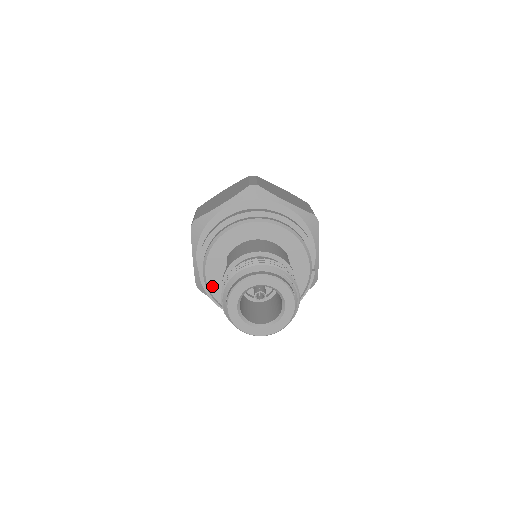
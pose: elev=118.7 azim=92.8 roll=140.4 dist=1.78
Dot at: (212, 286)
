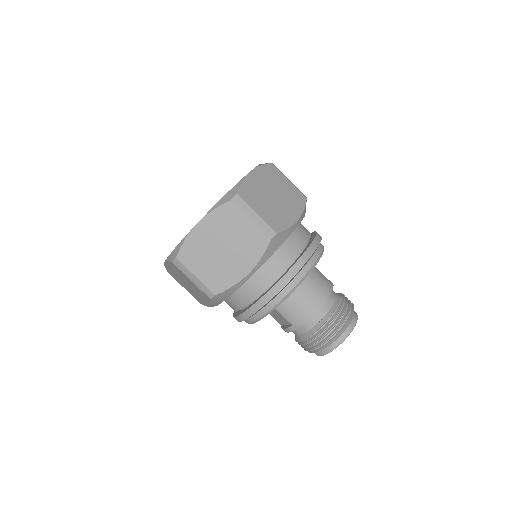
Dot at: occluded
